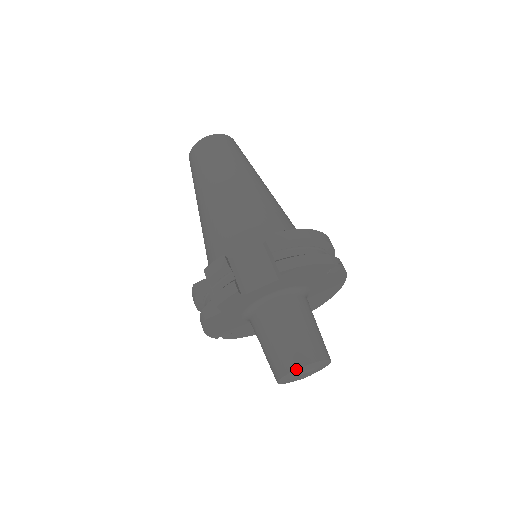
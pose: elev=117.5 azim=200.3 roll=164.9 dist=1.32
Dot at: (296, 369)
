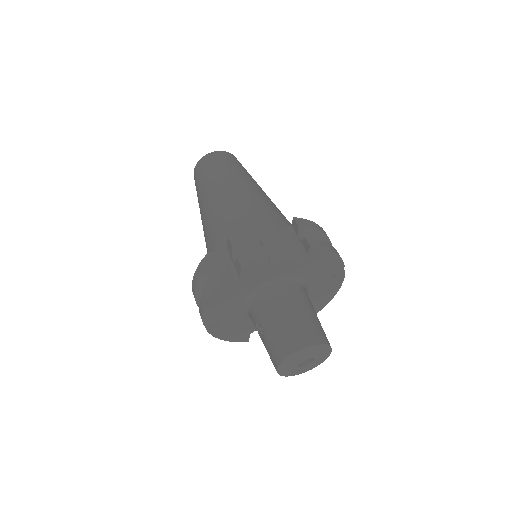
Dot at: (308, 346)
